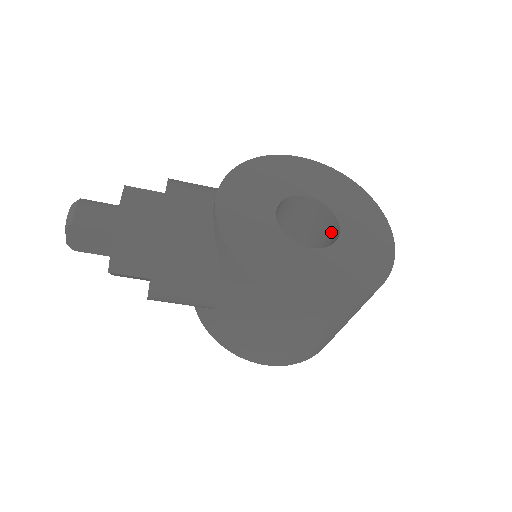
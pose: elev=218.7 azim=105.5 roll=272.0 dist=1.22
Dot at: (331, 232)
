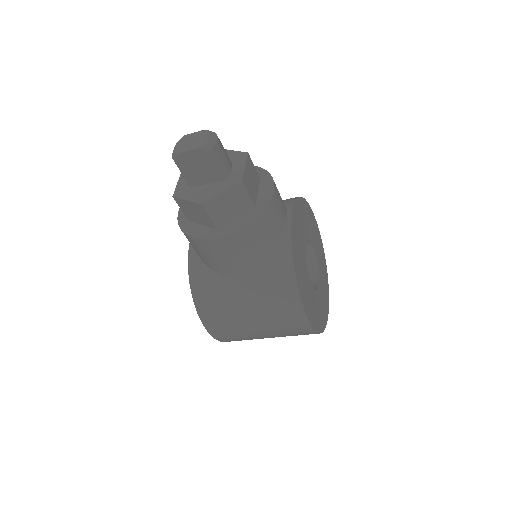
Dot at: occluded
